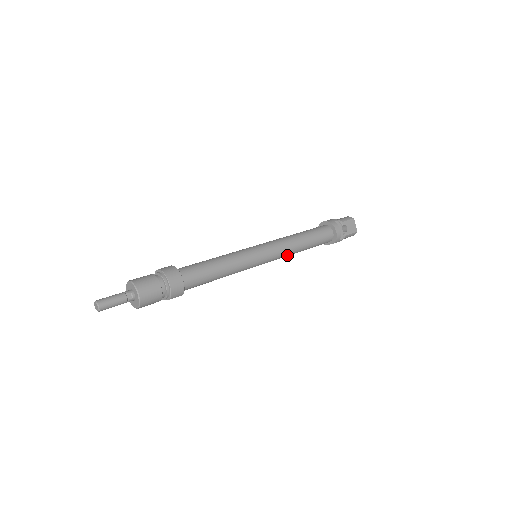
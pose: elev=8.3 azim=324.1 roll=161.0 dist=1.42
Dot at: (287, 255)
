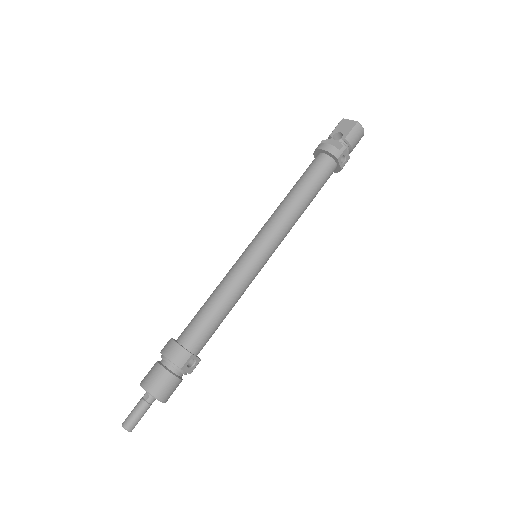
Dot at: (287, 223)
